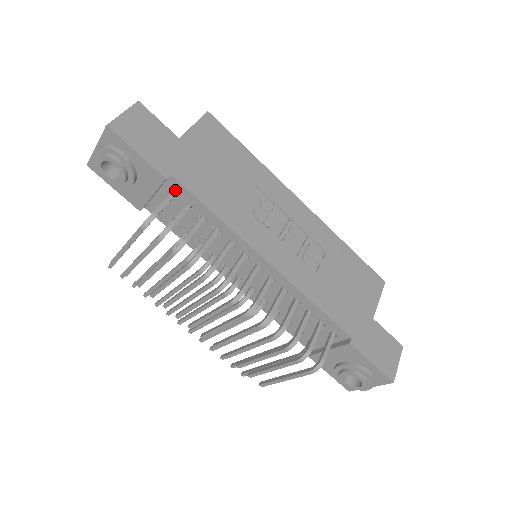
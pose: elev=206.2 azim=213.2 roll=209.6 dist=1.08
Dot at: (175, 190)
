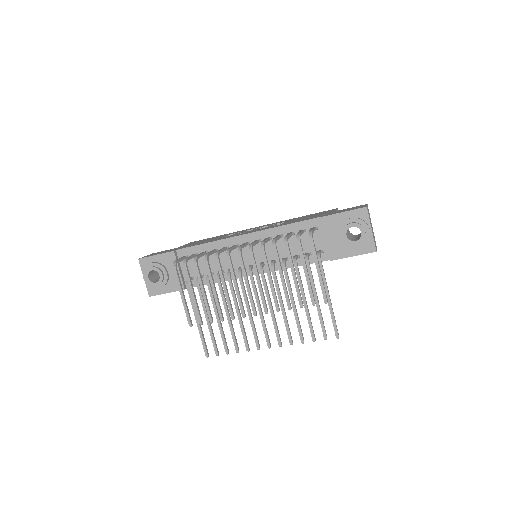
Dot at: (184, 256)
